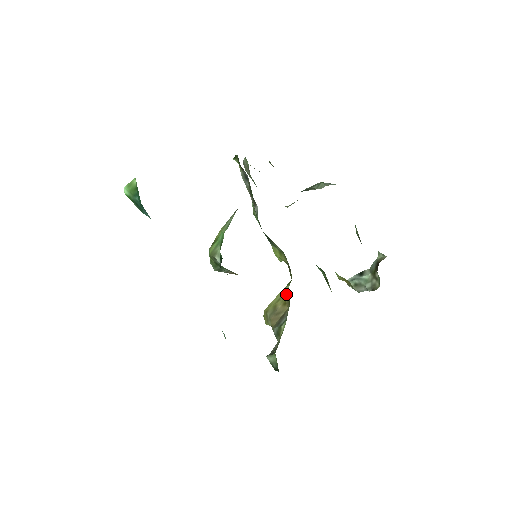
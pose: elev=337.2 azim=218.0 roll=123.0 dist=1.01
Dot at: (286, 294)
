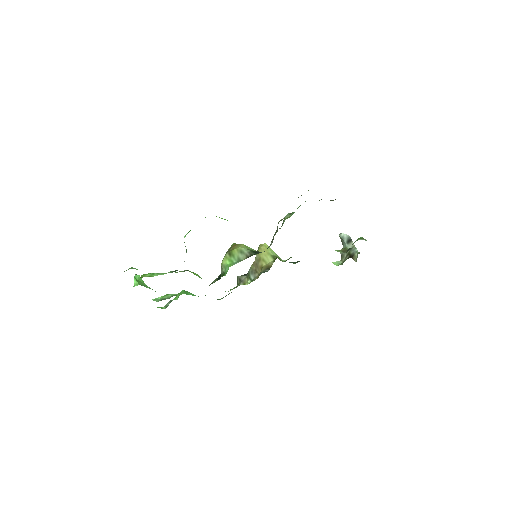
Dot at: (262, 270)
